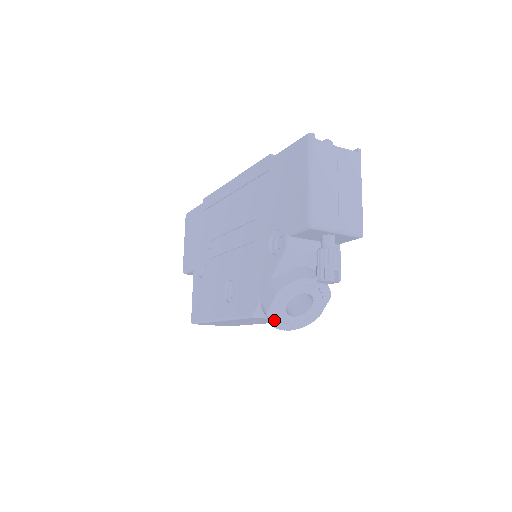
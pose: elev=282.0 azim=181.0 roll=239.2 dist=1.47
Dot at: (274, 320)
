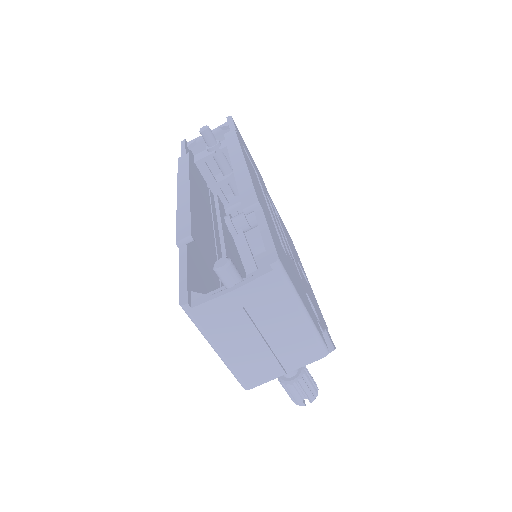
Dot at: occluded
